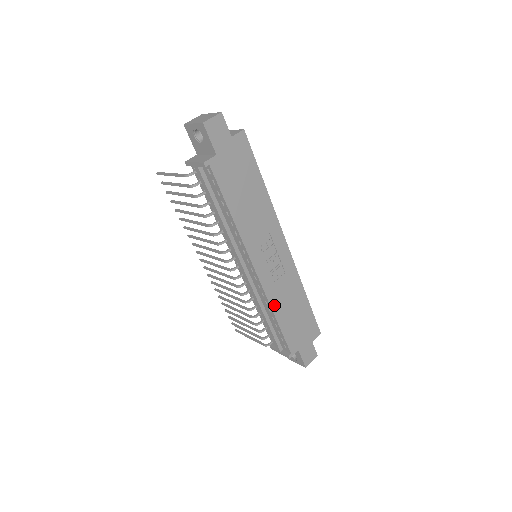
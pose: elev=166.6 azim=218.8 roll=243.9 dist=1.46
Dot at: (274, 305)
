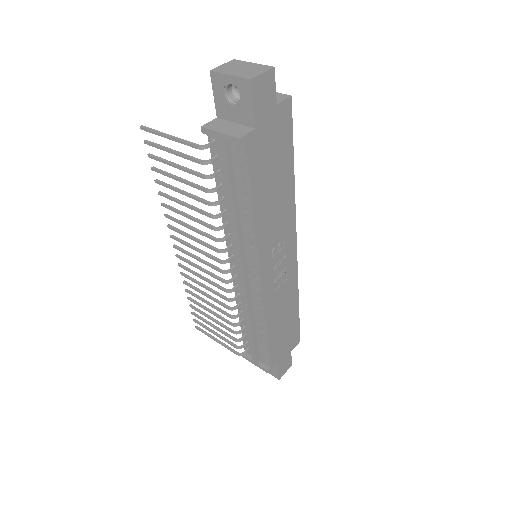
Dot at: (268, 318)
